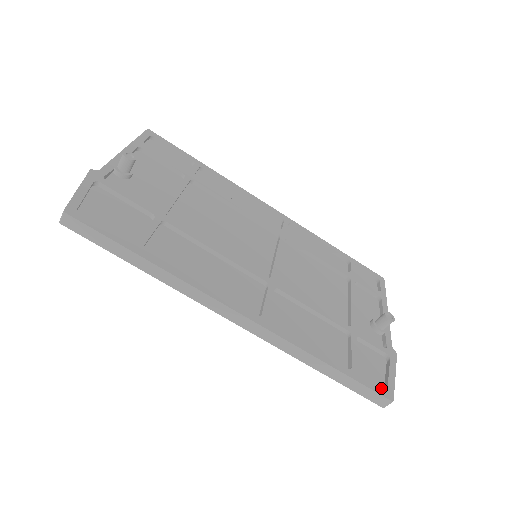
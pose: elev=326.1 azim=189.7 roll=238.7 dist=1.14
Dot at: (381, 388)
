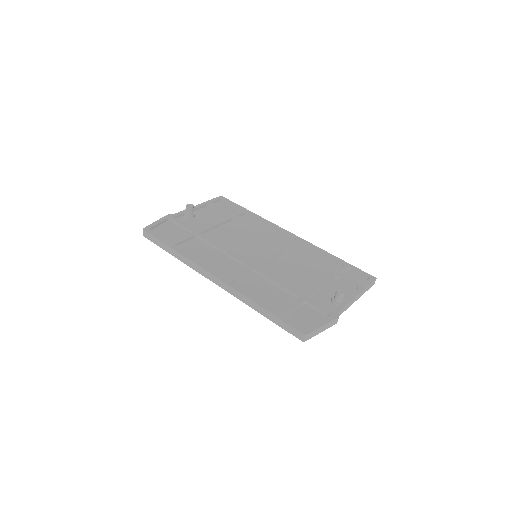
Dot at: (300, 327)
